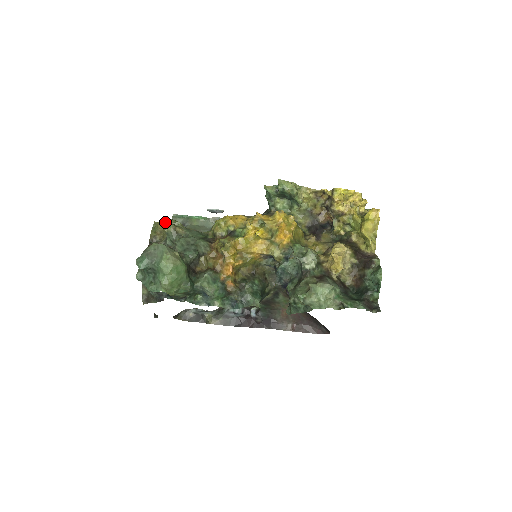
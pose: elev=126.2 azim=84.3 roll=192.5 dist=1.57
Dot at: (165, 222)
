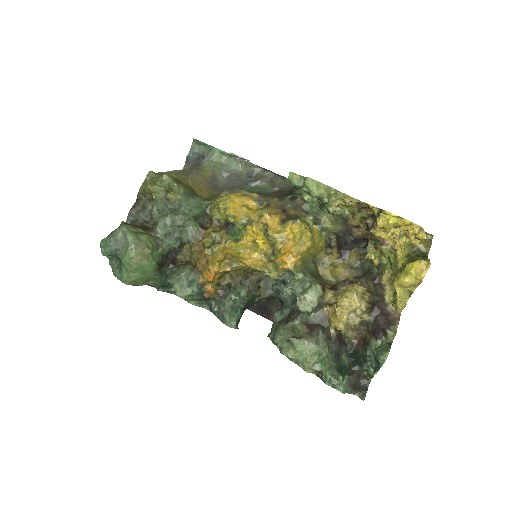
Dot at: (153, 186)
